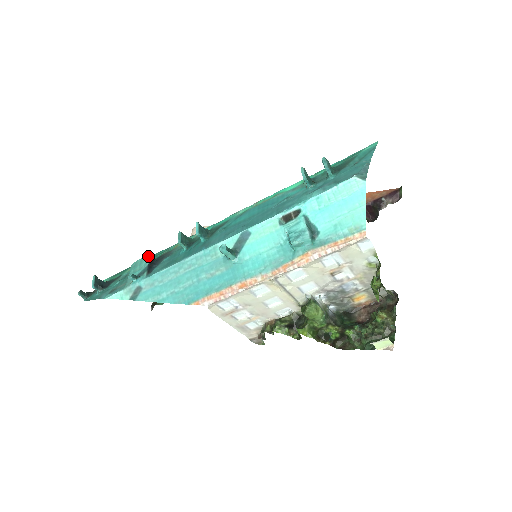
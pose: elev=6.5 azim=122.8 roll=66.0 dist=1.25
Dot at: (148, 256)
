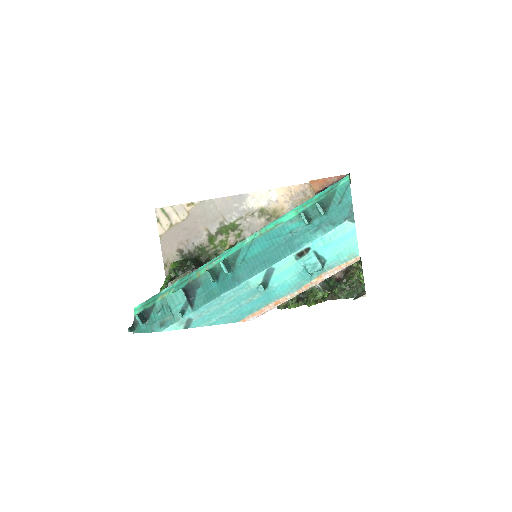
Dot at: (180, 290)
